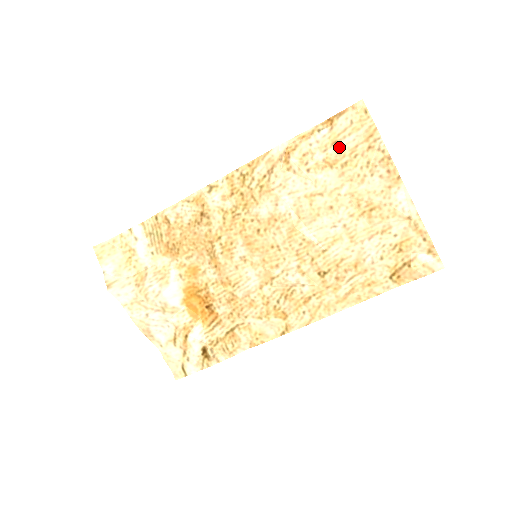
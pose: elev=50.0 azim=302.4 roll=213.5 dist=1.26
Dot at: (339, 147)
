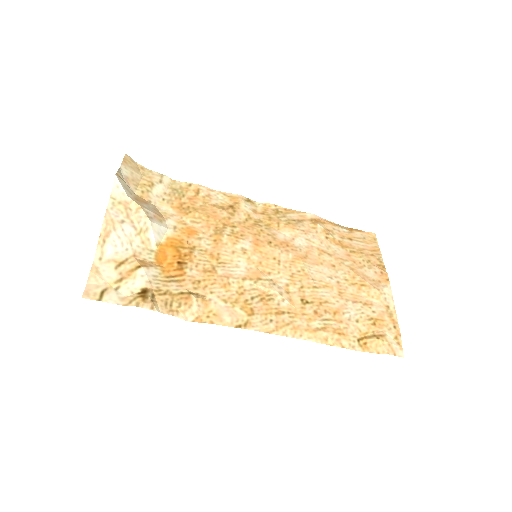
Dot at: (352, 242)
